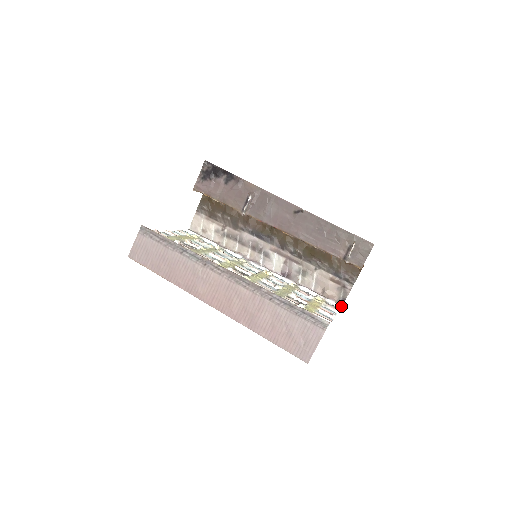
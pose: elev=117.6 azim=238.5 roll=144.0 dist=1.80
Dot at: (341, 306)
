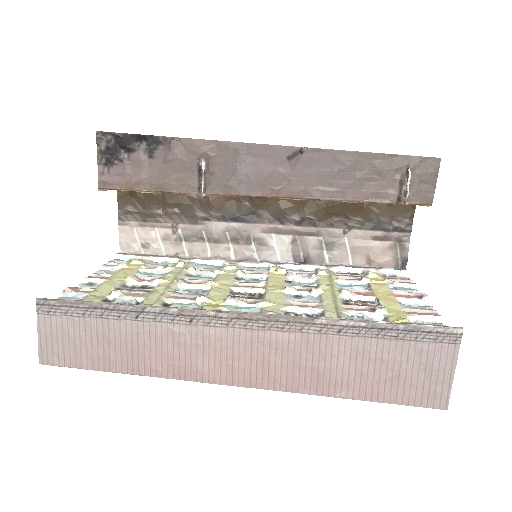
Dot at: (406, 271)
